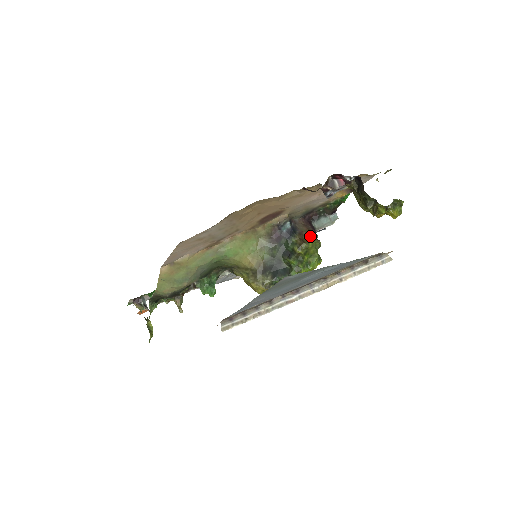
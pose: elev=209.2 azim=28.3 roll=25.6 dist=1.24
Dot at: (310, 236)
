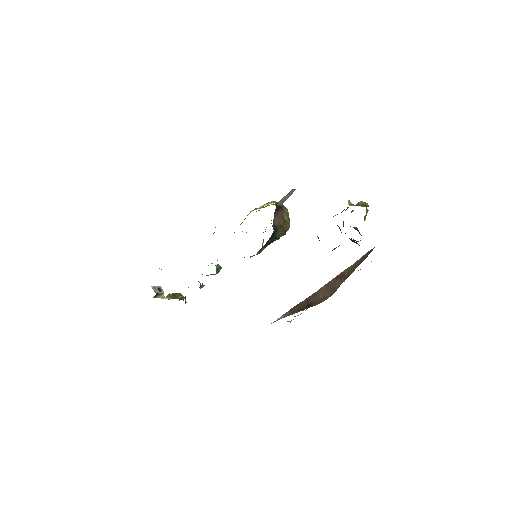
Dot at: (286, 222)
